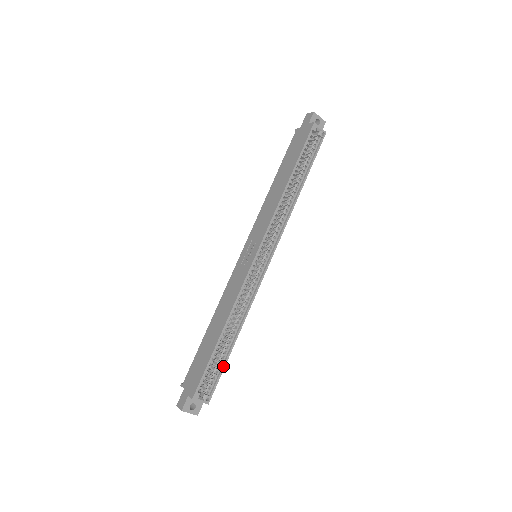
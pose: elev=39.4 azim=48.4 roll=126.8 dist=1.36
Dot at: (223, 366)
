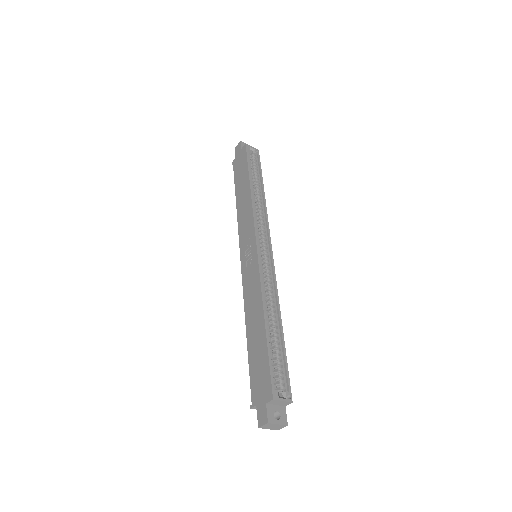
Dot at: (284, 357)
